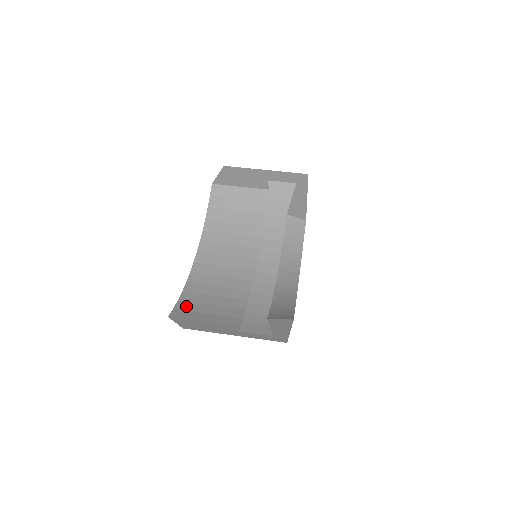
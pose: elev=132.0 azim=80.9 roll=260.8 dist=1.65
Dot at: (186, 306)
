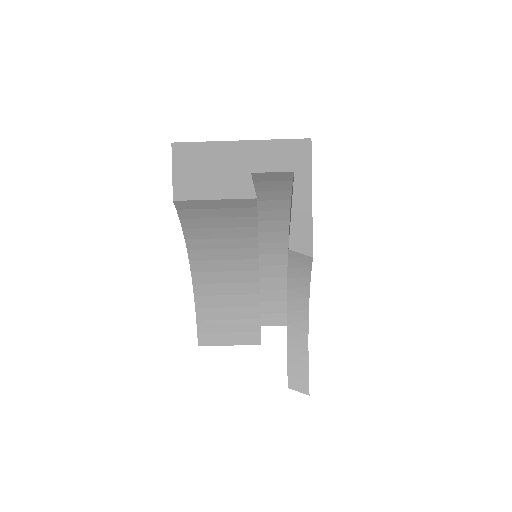
Dot at: (207, 327)
